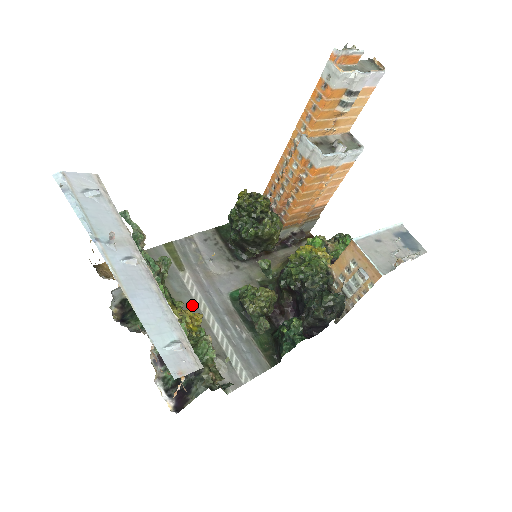
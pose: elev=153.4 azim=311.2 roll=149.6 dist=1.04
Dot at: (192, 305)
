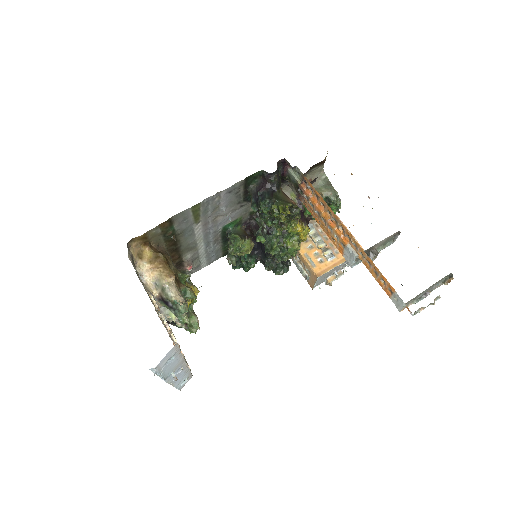
Dot at: (193, 242)
